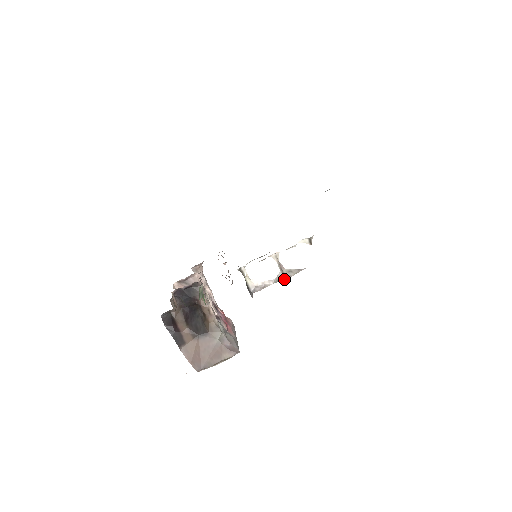
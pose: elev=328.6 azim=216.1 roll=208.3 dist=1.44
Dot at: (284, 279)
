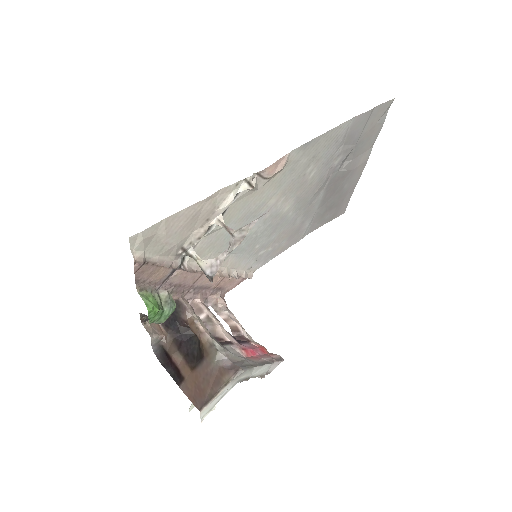
Dot at: (238, 243)
